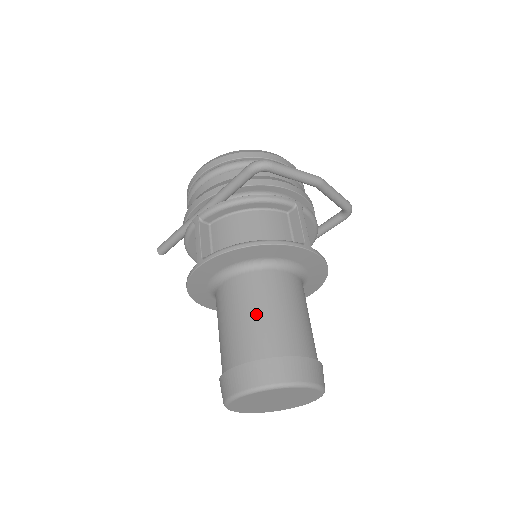
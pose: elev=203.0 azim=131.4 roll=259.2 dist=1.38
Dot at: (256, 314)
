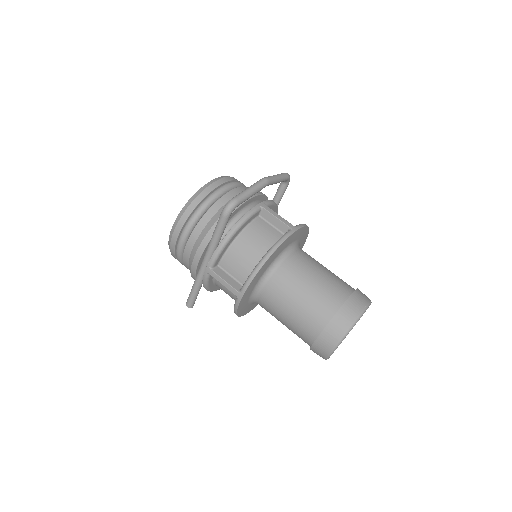
Dot at: (302, 296)
